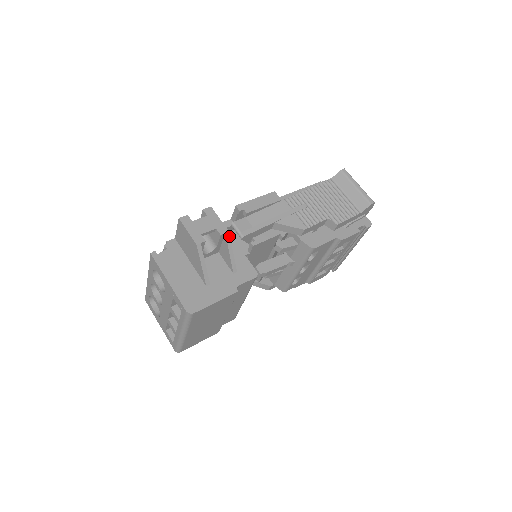
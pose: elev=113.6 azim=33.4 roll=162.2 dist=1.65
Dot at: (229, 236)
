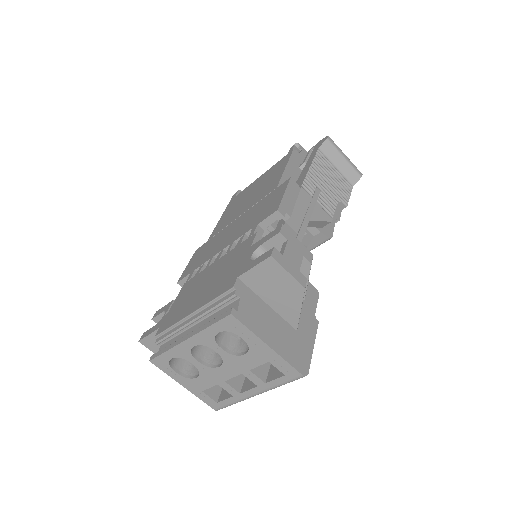
Dot at: occluded
